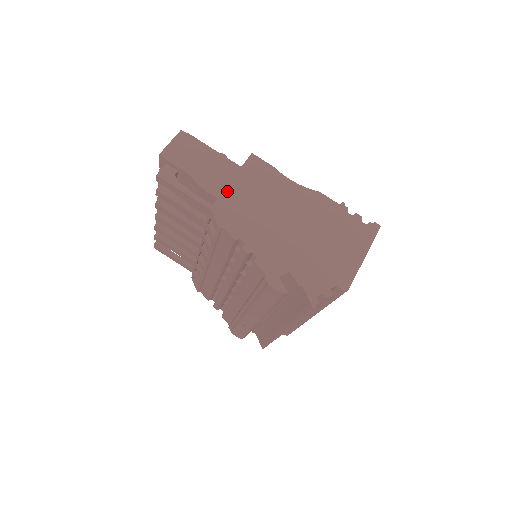
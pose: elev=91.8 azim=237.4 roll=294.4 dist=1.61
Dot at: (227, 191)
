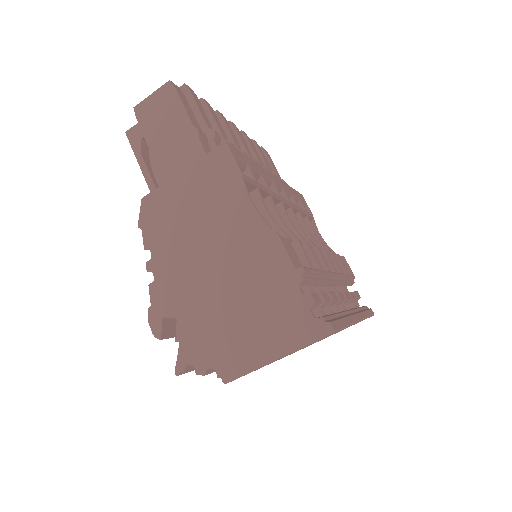
Dot at: (169, 184)
